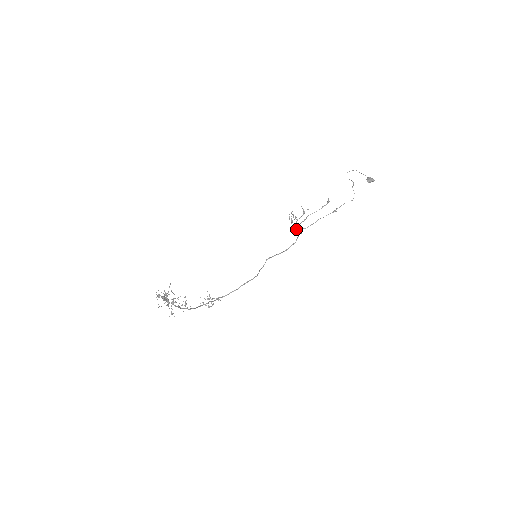
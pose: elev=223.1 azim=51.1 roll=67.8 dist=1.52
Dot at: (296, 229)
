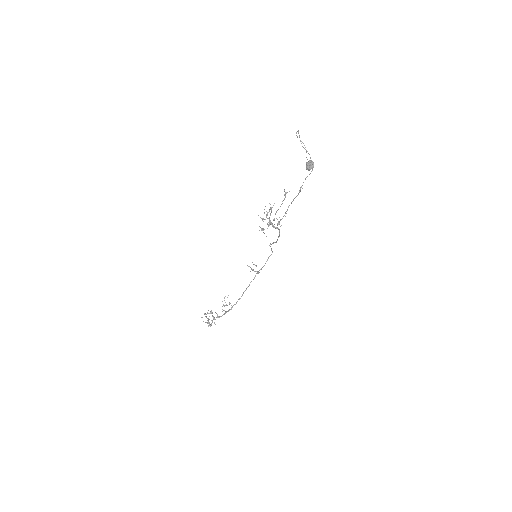
Dot at: occluded
